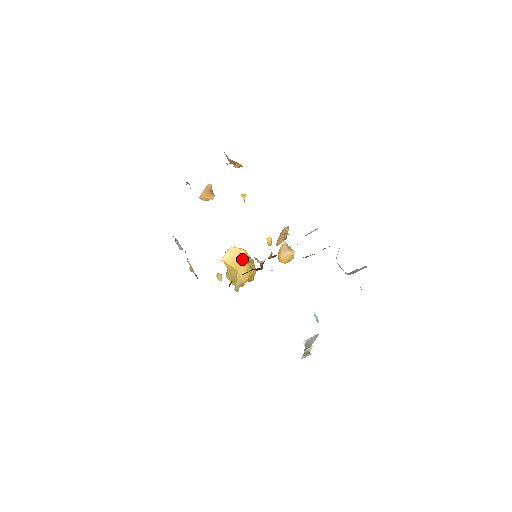
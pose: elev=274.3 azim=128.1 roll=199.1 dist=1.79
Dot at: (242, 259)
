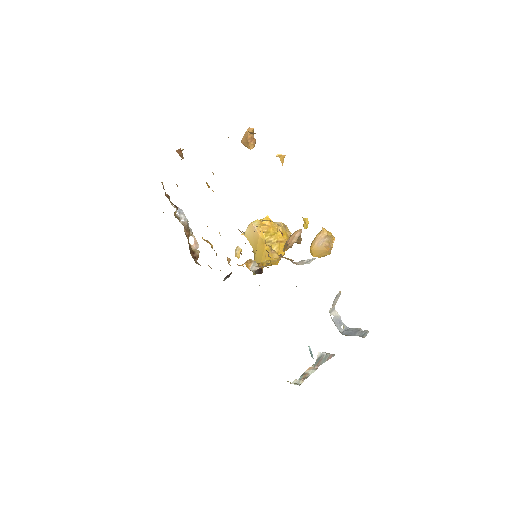
Dot at: (260, 242)
